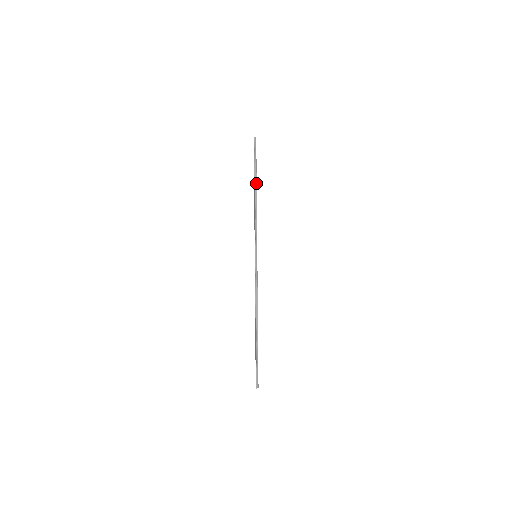
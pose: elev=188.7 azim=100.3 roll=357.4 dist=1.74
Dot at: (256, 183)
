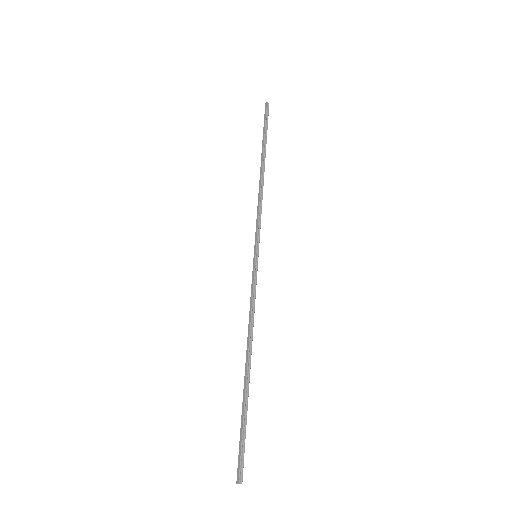
Dot at: (265, 157)
